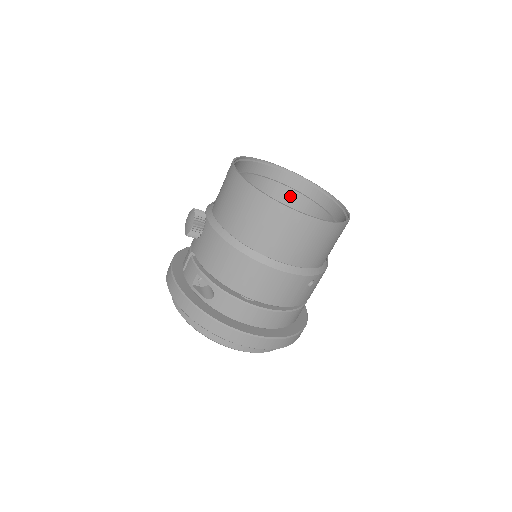
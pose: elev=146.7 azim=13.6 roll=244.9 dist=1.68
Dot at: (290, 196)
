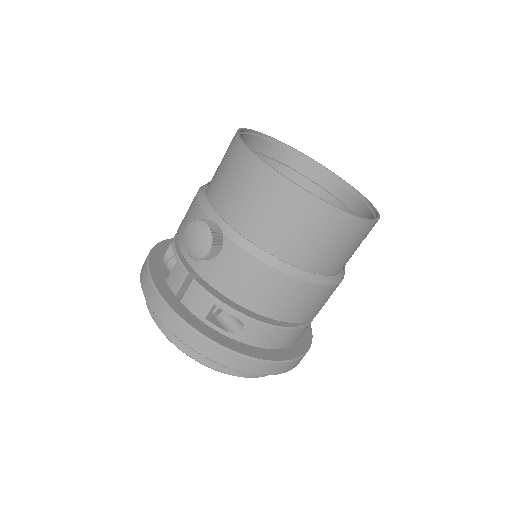
Dot at: occluded
